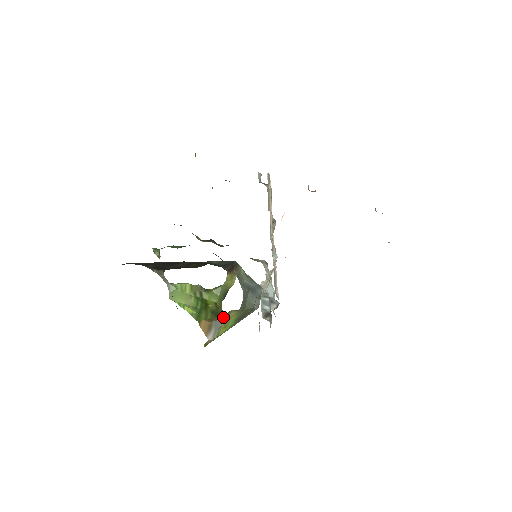
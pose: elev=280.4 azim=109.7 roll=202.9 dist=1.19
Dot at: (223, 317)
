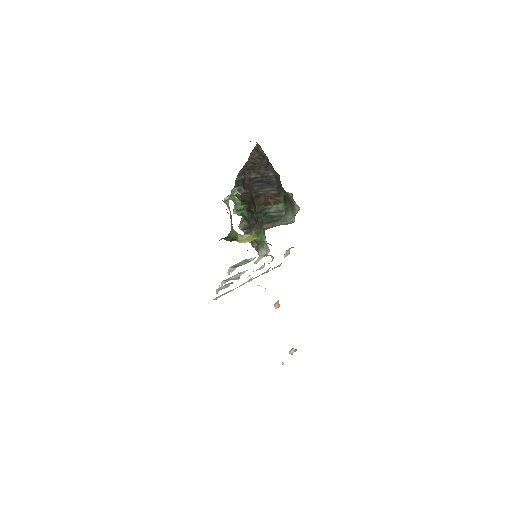
Dot at: occluded
